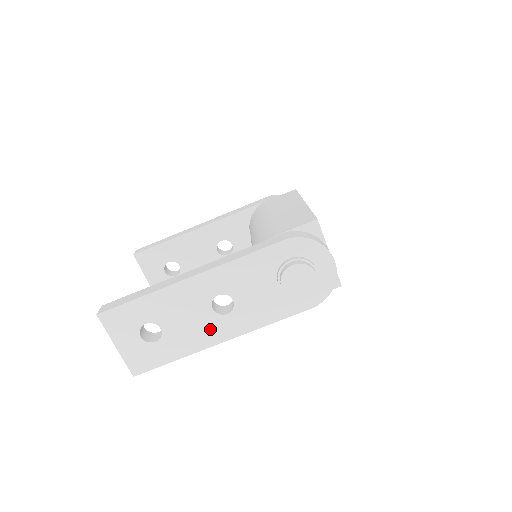
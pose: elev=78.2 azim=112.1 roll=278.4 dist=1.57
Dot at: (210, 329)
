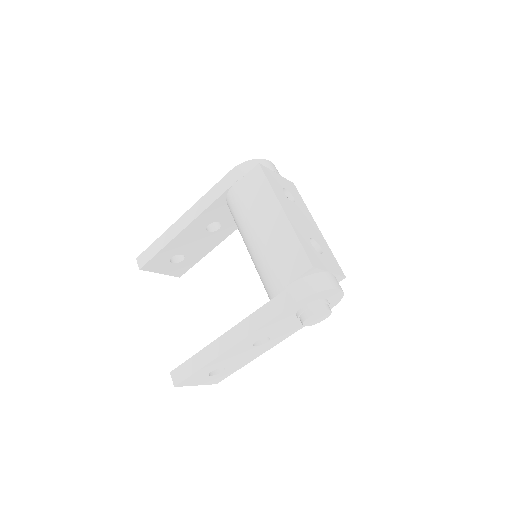
Dot at: (258, 351)
